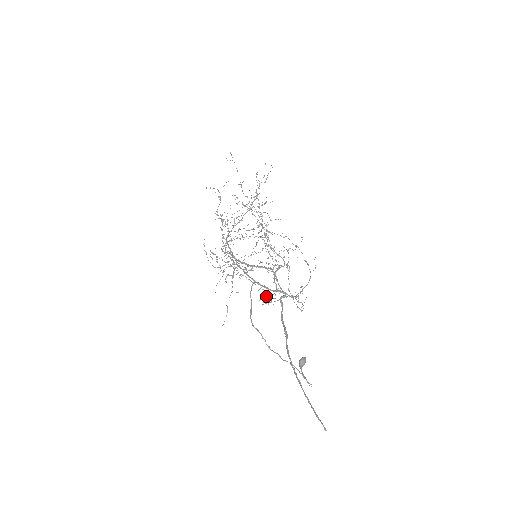
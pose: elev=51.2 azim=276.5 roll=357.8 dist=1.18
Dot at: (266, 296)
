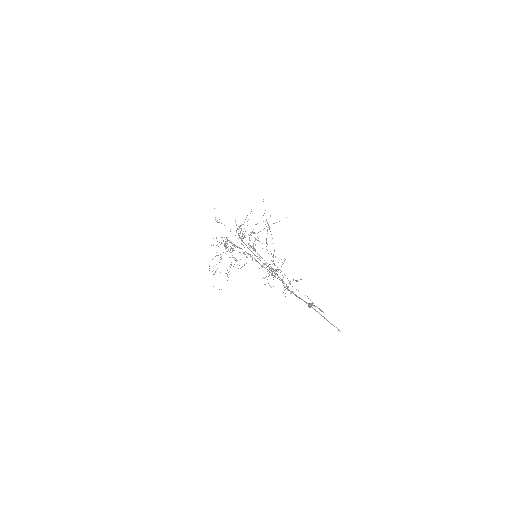
Dot at: occluded
